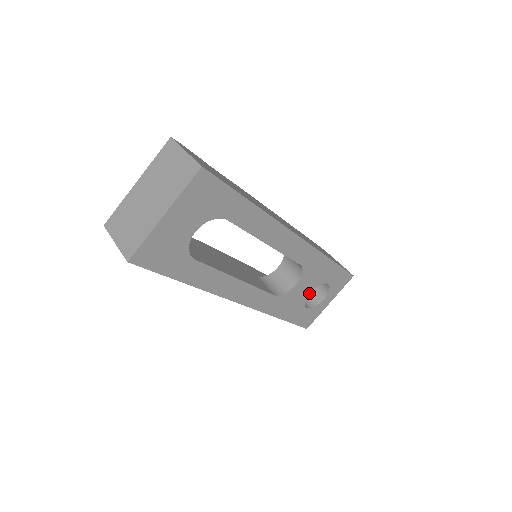
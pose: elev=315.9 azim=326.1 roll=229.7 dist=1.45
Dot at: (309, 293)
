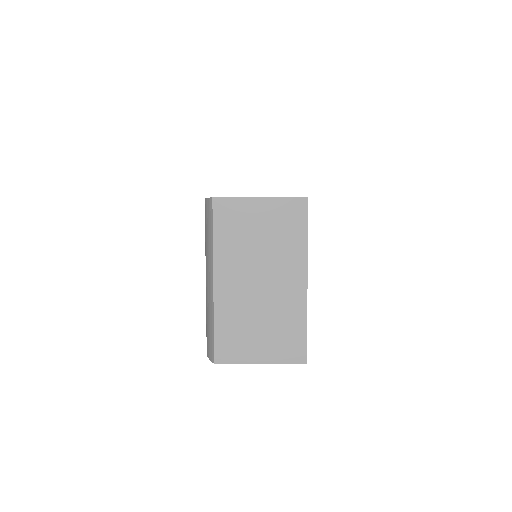
Dot at: occluded
